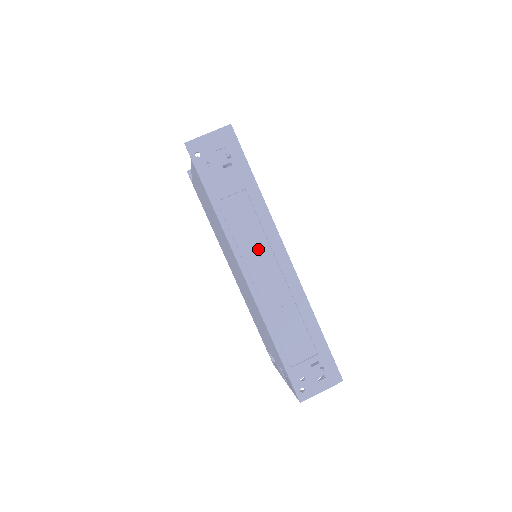
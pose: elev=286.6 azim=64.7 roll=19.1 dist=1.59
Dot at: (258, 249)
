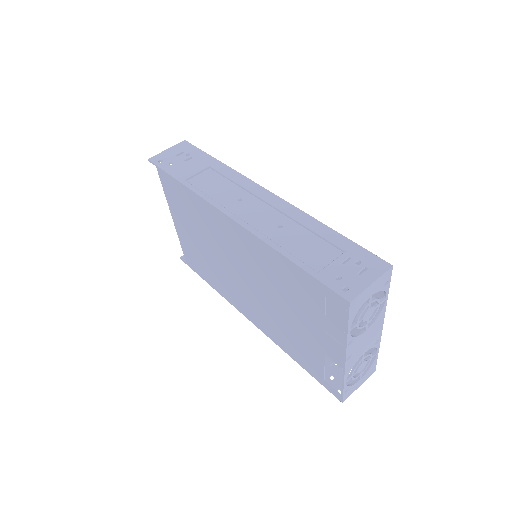
Dot at: (236, 197)
